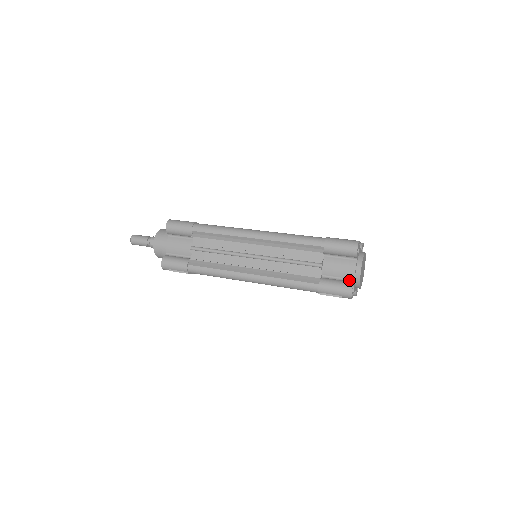
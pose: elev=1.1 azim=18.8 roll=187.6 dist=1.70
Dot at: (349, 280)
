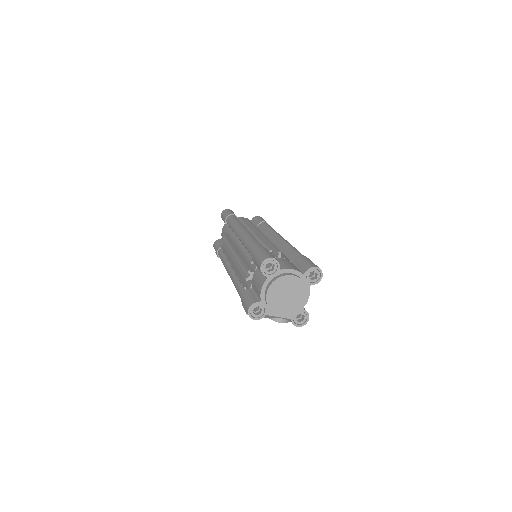
Dot at: (259, 299)
